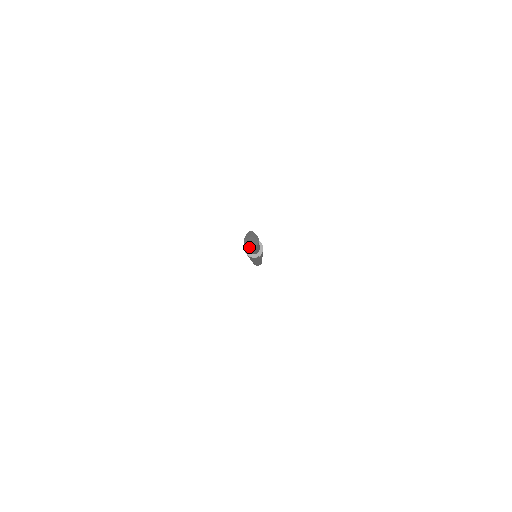
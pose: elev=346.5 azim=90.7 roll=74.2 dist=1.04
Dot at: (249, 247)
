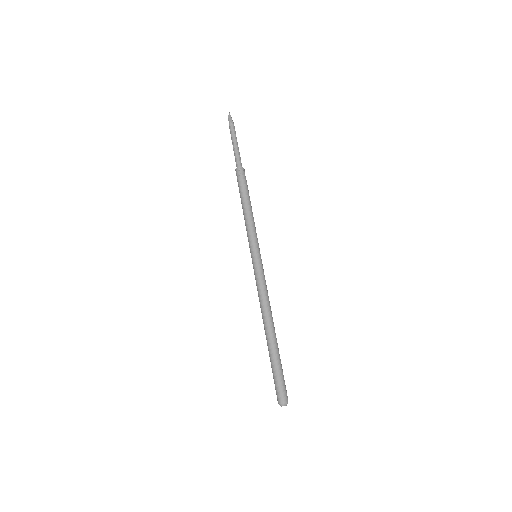
Dot at: (229, 124)
